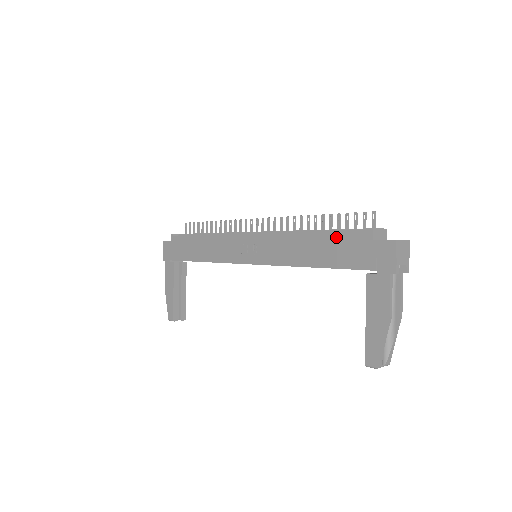
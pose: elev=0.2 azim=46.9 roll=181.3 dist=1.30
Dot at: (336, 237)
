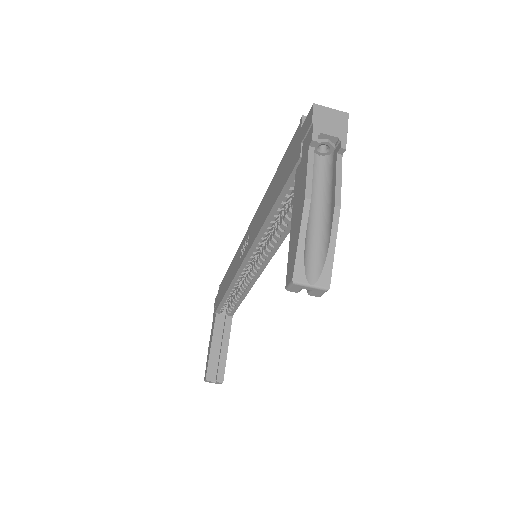
Dot at: (283, 160)
